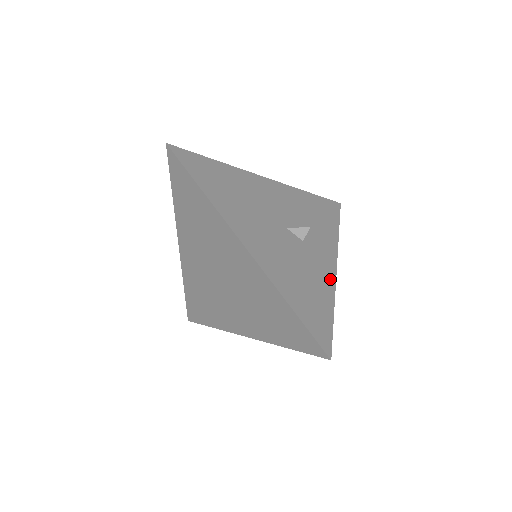
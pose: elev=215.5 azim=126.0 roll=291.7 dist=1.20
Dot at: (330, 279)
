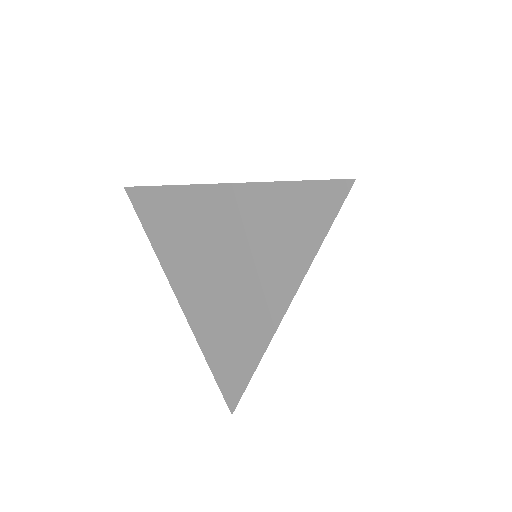
Dot at: occluded
